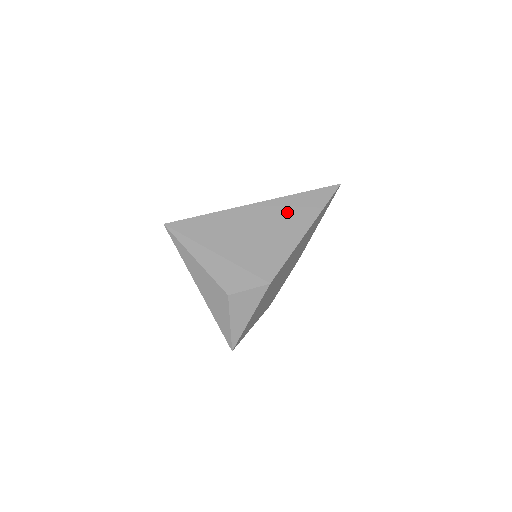
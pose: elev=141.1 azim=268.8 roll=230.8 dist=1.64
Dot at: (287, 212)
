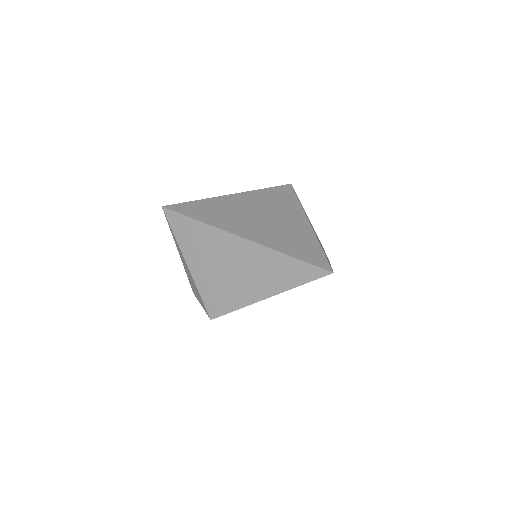
Dot at: (261, 267)
